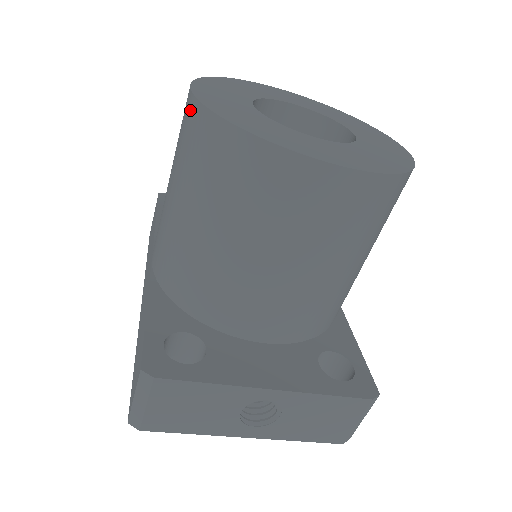
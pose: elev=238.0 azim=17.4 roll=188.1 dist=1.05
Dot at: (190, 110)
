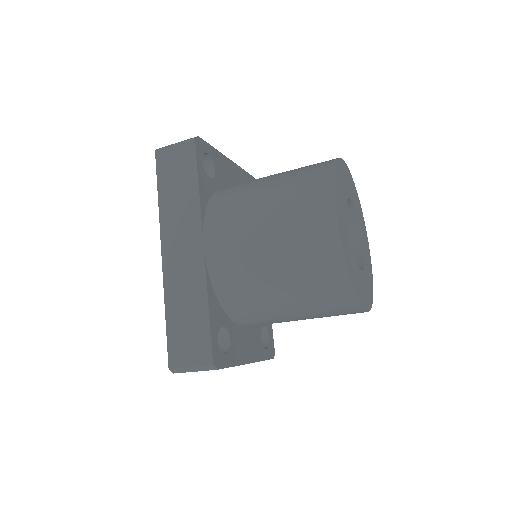
Dot at: (331, 240)
